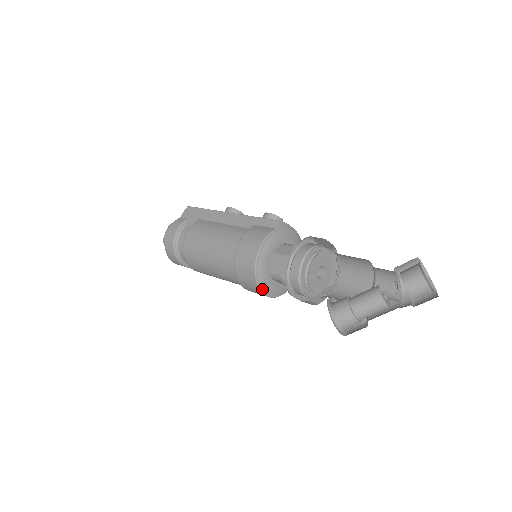
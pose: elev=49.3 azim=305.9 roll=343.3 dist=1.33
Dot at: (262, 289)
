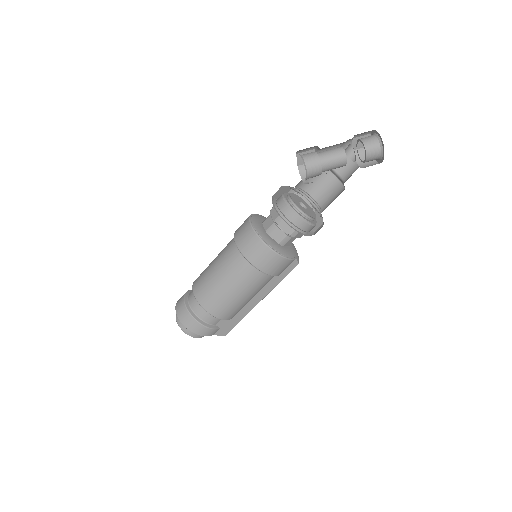
Dot at: (251, 219)
